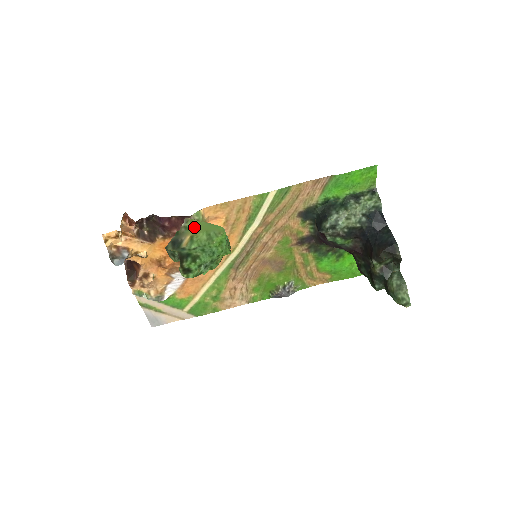
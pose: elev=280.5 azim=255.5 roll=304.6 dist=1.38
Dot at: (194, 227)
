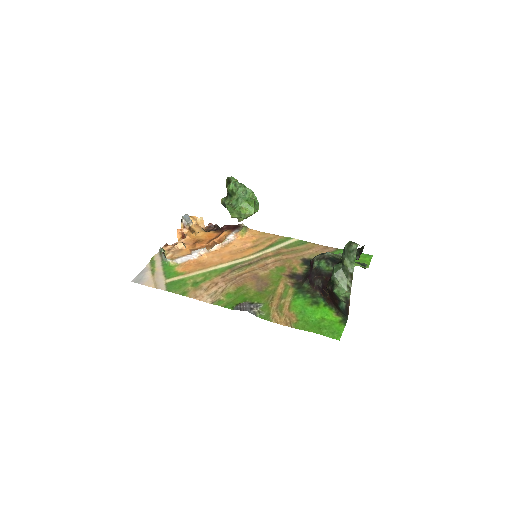
Dot at: occluded
